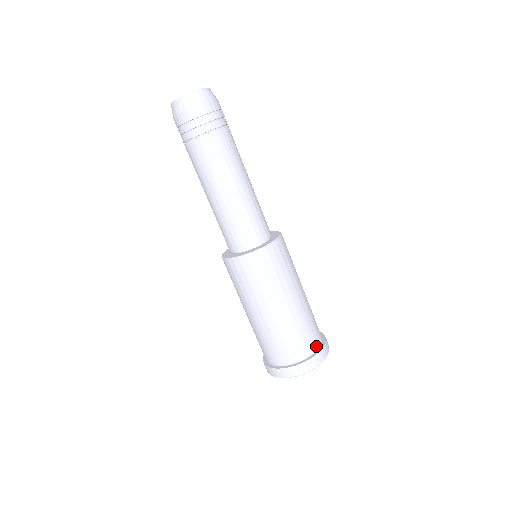
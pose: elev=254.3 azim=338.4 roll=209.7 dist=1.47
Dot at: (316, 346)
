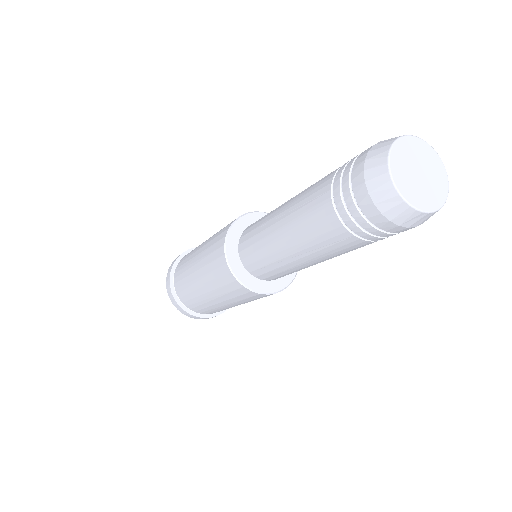
Dot at: occluded
